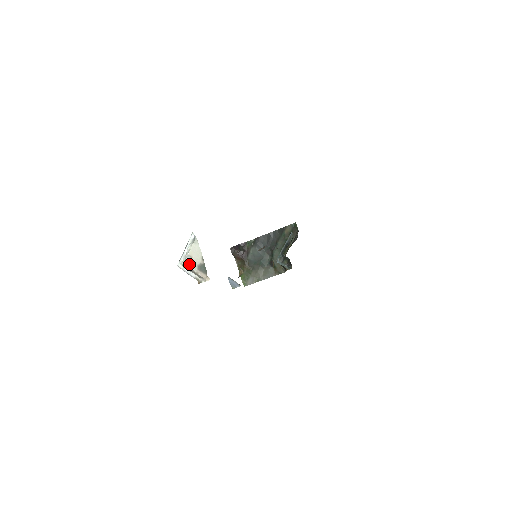
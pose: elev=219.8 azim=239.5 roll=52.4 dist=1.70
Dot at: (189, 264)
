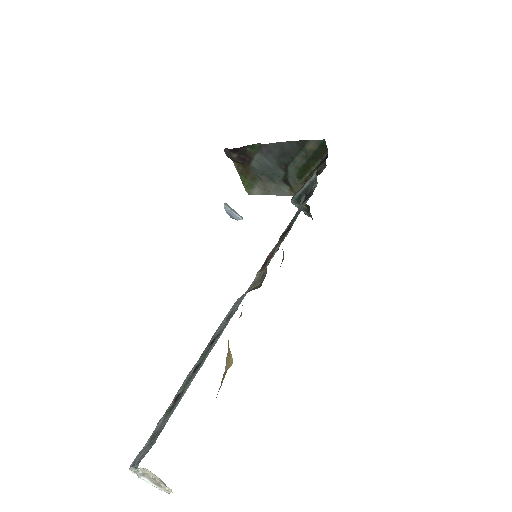
Dot at: (145, 472)
